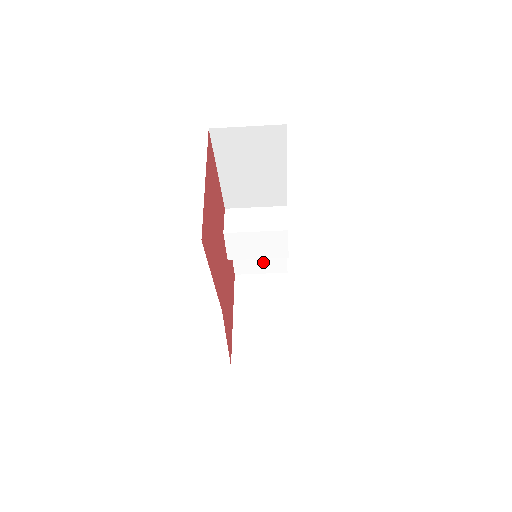
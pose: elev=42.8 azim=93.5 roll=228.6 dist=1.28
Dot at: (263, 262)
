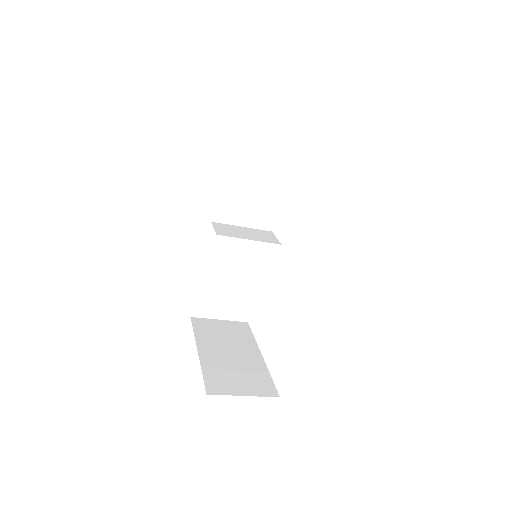
Dot at: (227, 303)
